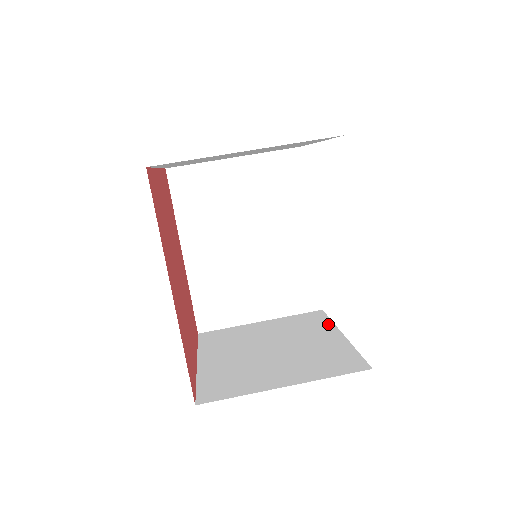
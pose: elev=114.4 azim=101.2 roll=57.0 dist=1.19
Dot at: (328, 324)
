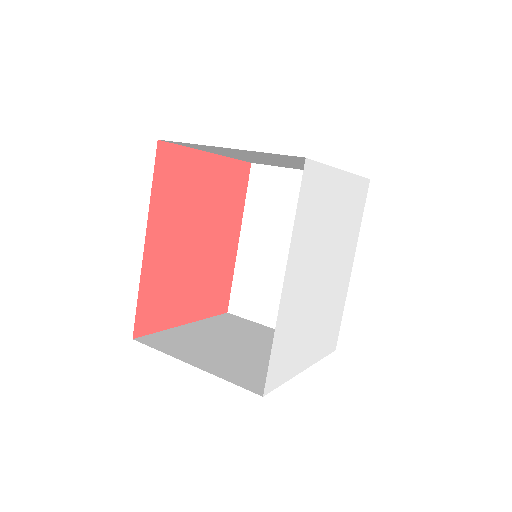
Dot at: occluded
